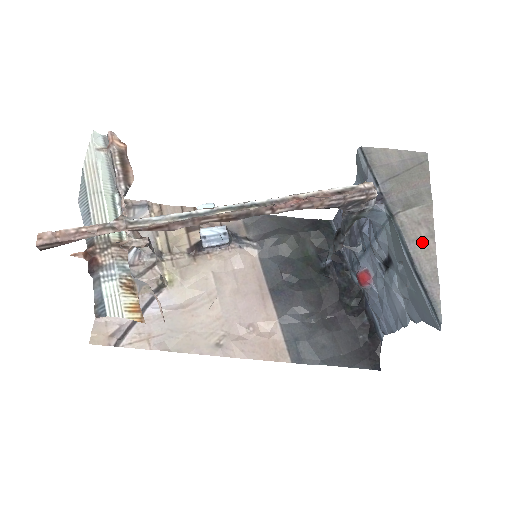
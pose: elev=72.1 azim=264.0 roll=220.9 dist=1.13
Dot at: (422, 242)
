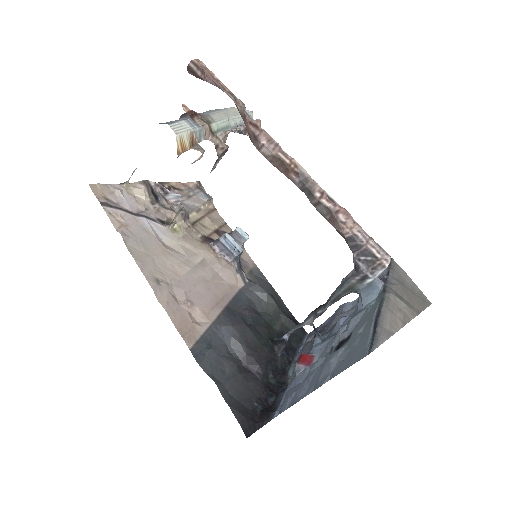
Dot at: (394, 316)
